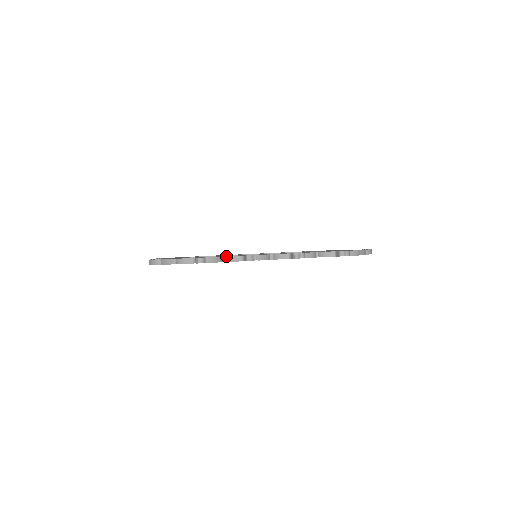
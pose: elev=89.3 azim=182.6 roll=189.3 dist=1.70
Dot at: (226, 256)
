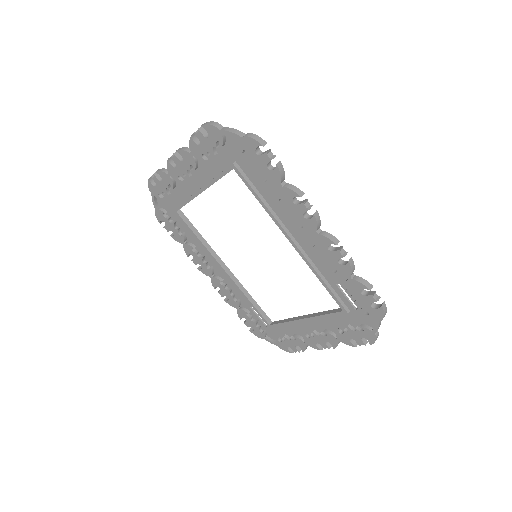
Dot at: (288, 183)
